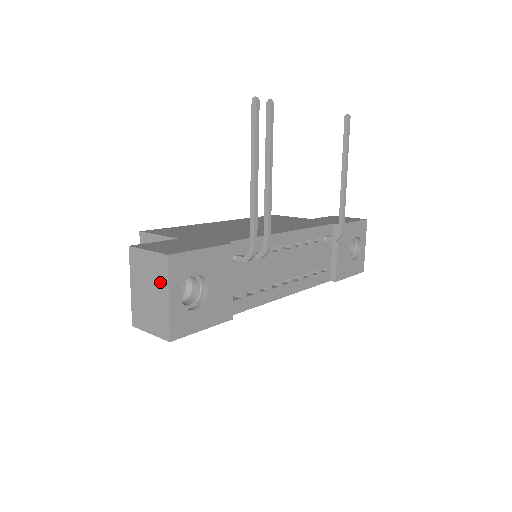
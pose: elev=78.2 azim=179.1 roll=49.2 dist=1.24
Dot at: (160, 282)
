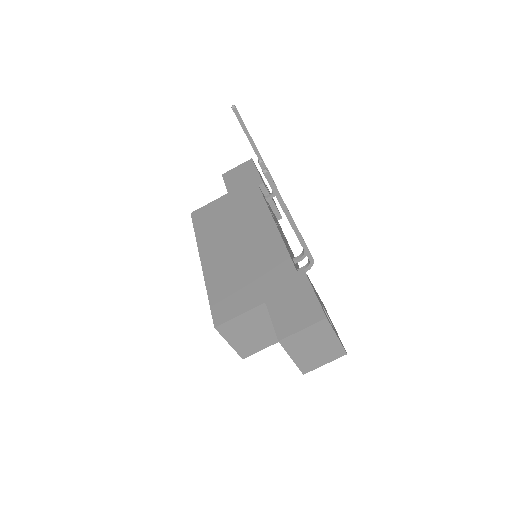
Dot at: (325, 335)
